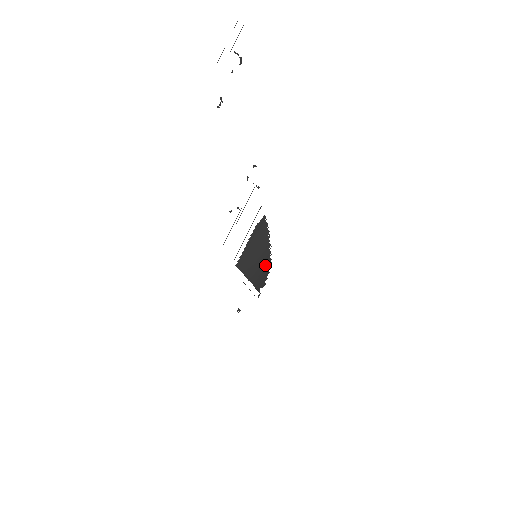
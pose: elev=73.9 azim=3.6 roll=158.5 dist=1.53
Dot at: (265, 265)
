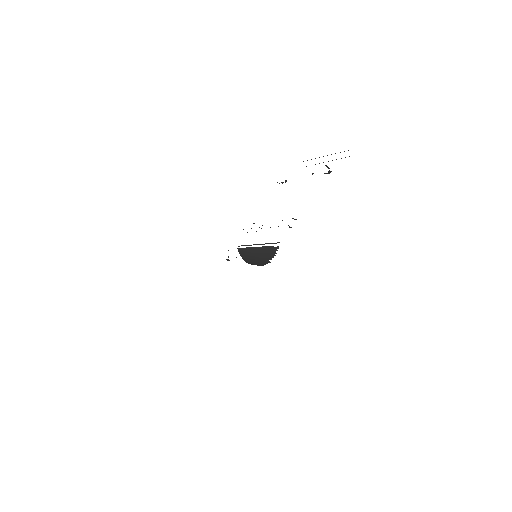
Dot at: (259, 264)
